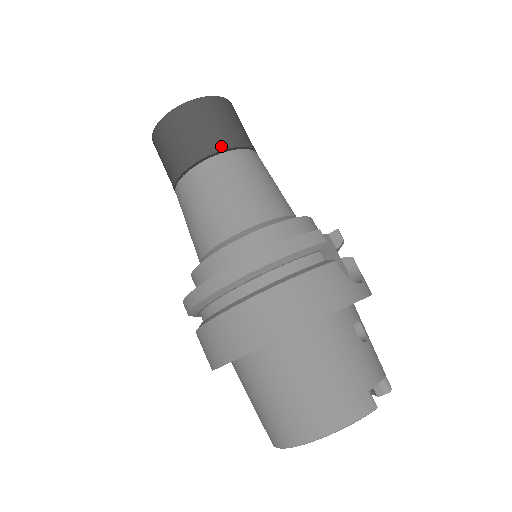
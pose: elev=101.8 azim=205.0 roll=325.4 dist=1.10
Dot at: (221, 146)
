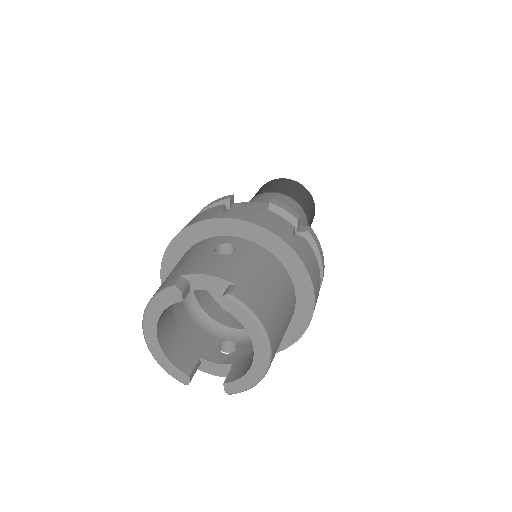
Dot at: (254, 197)
